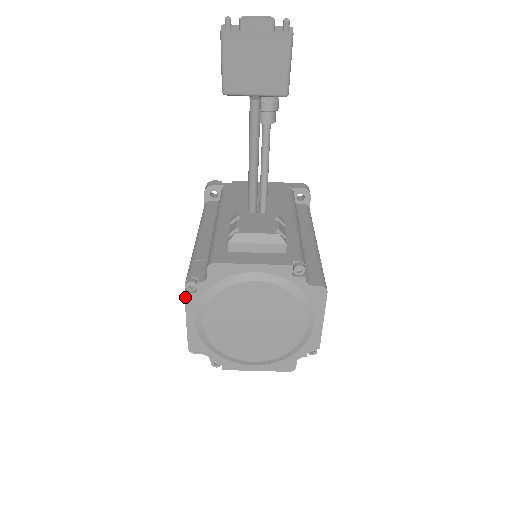
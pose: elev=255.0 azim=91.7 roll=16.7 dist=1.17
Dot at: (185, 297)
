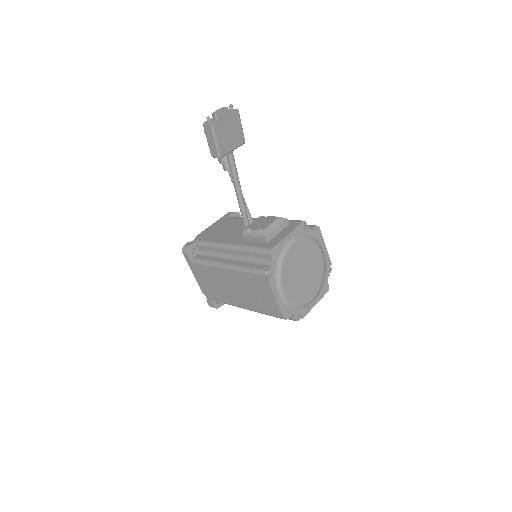
Dot at: (269, 282)
